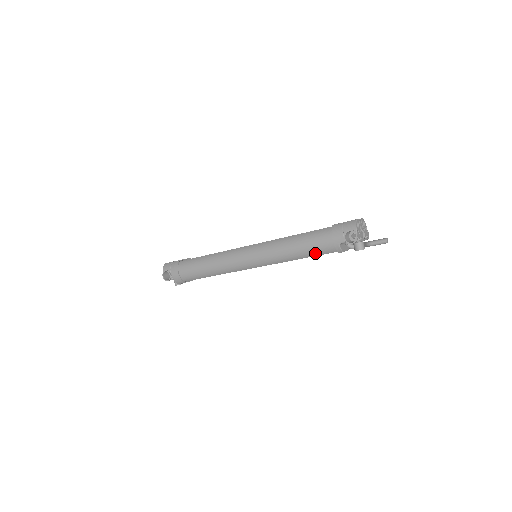
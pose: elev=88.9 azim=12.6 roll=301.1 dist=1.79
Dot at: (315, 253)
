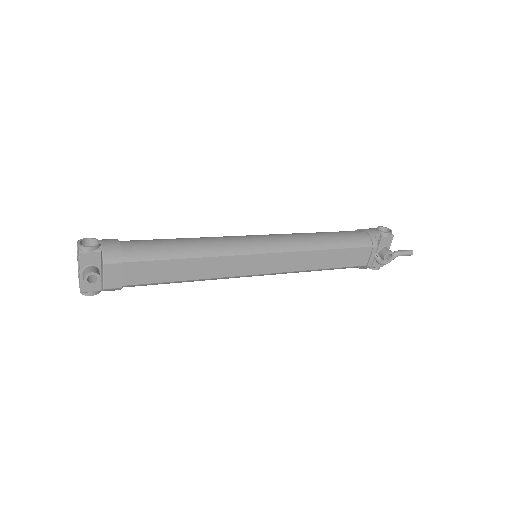
Dot at: (348, 243)
